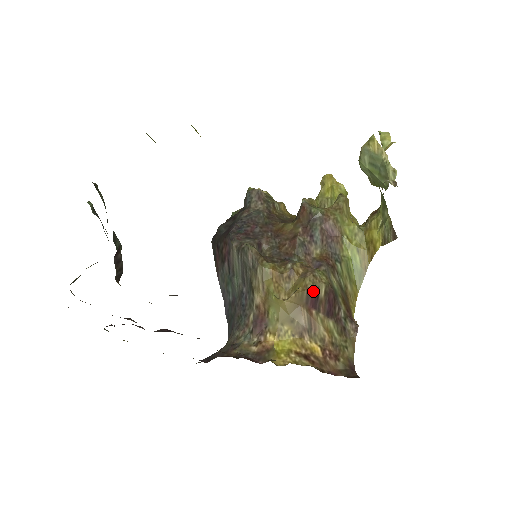
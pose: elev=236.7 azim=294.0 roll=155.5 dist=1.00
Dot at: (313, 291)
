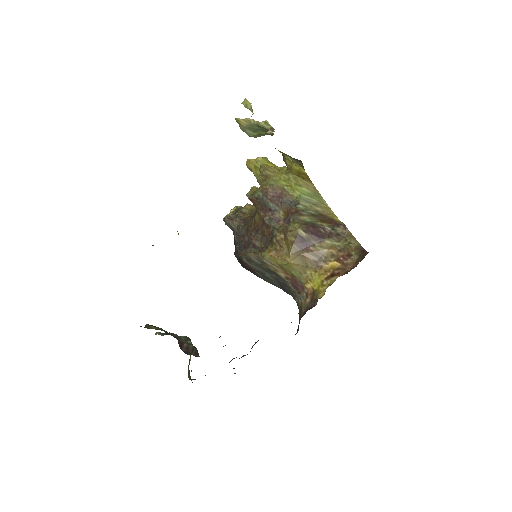
Dot at: (297, 240)
